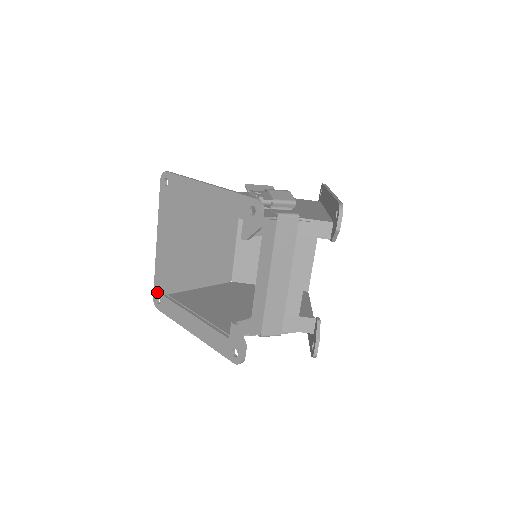
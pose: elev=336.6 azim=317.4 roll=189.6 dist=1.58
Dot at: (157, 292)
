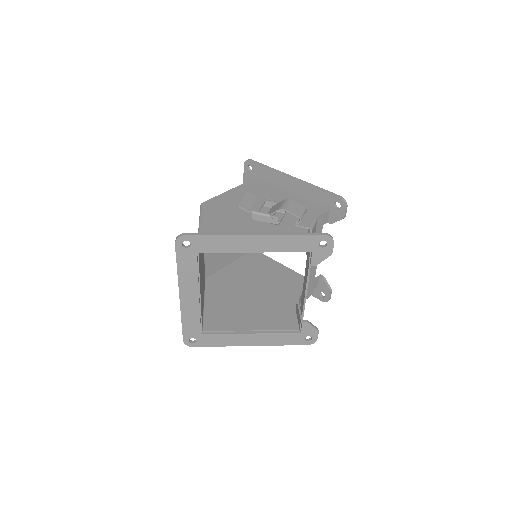
Dot at: (190, 335)
